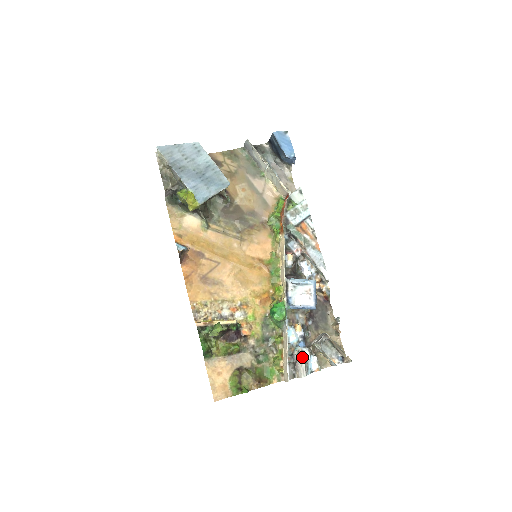
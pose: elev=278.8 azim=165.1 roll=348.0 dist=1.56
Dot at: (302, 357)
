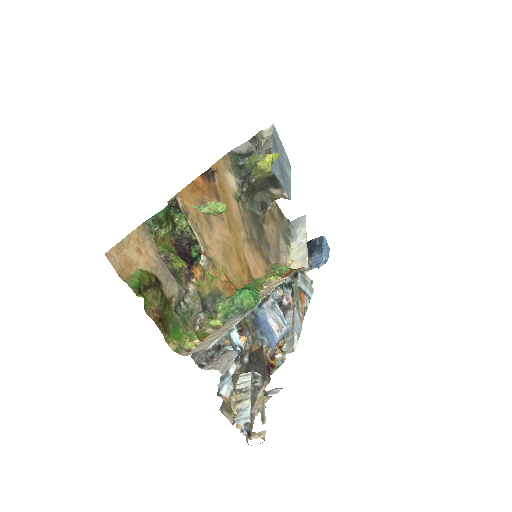
Dot at: (234, 356)
